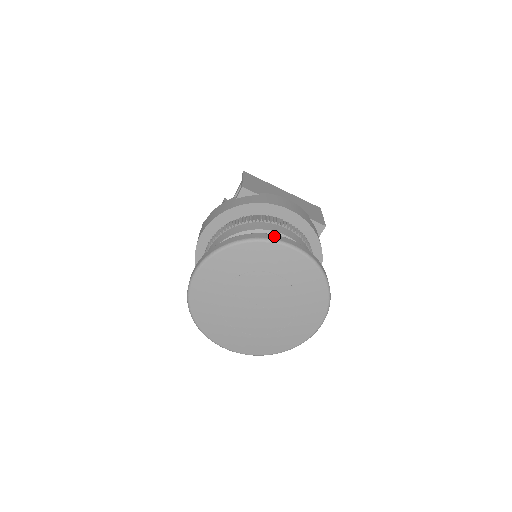
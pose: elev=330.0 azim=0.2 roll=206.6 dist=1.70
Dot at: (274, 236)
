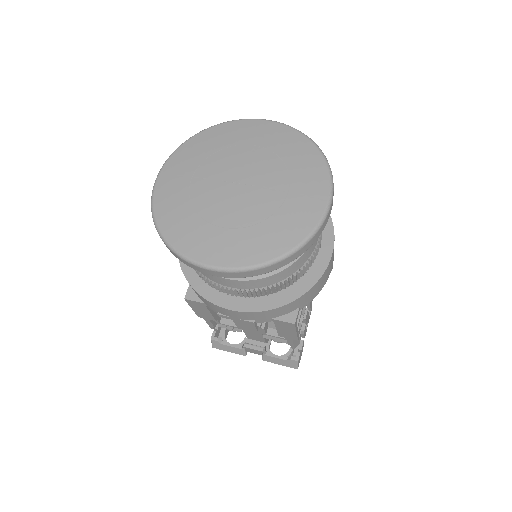
Dot at: occluded
